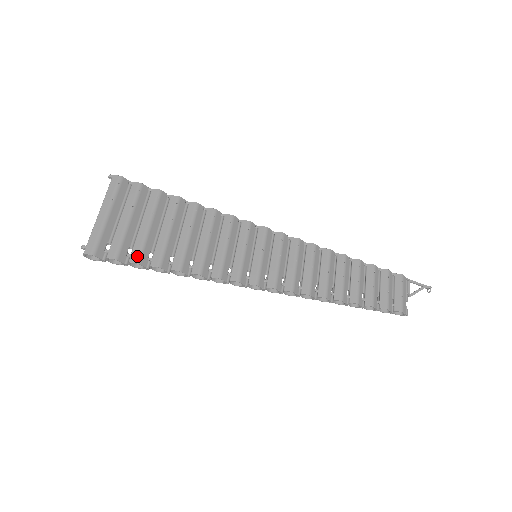
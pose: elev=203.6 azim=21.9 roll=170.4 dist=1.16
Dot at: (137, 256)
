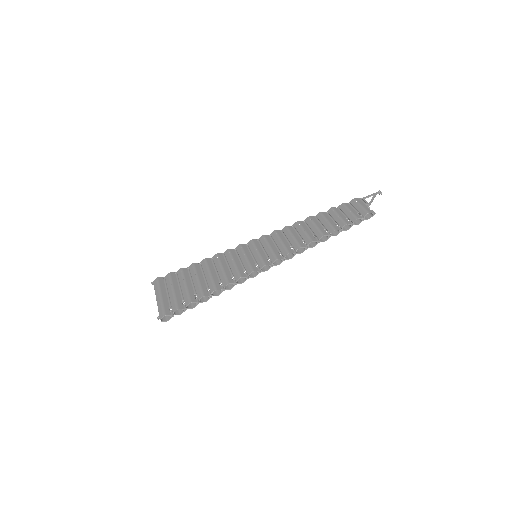
Dot at: (188, 300)
